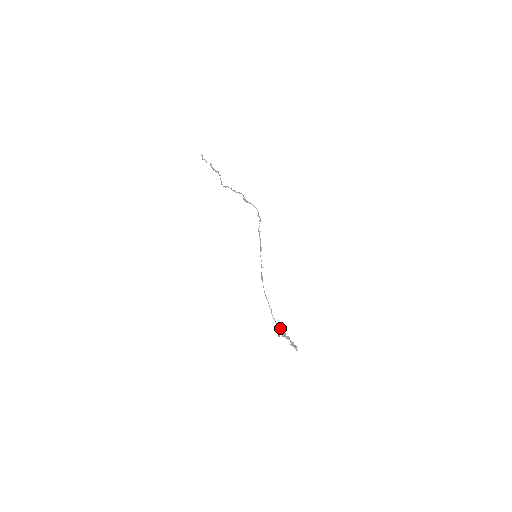
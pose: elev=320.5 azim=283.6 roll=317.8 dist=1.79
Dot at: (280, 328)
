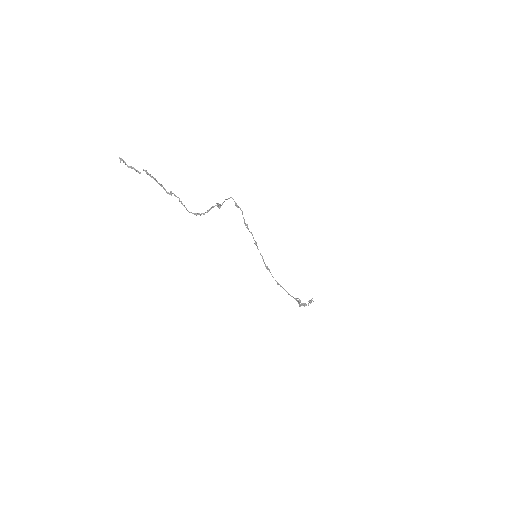
Dot at: (300, 302)
